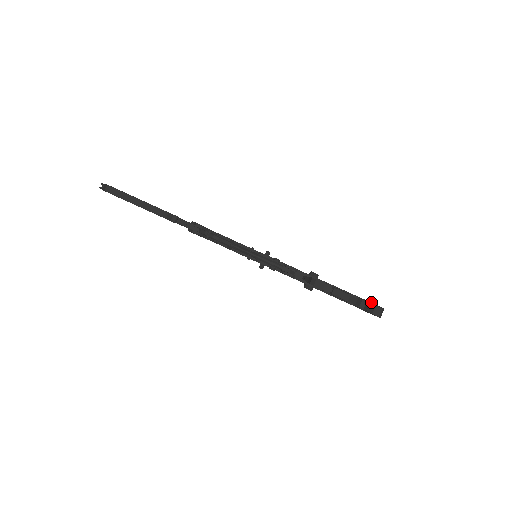
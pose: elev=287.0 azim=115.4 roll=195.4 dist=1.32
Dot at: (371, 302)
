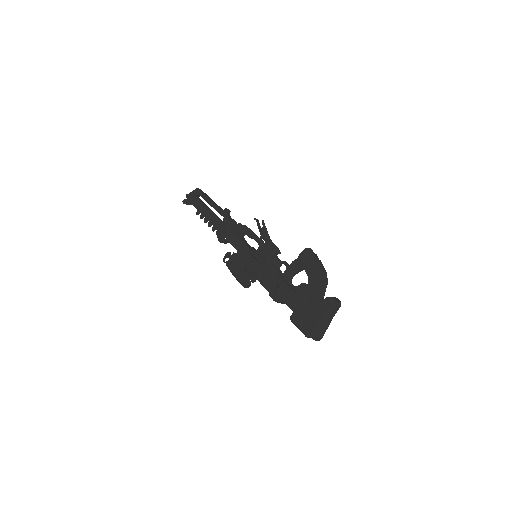
Dot at: occluded
